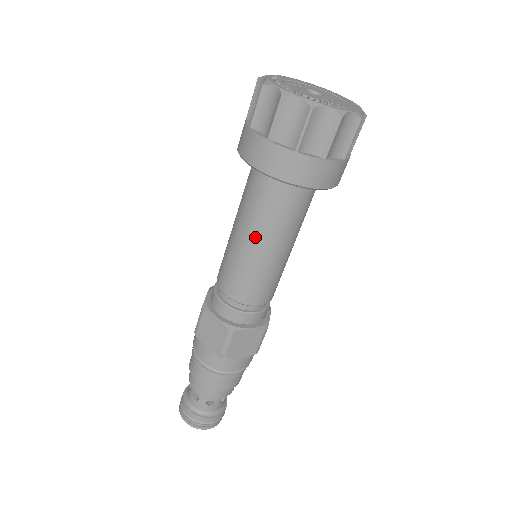
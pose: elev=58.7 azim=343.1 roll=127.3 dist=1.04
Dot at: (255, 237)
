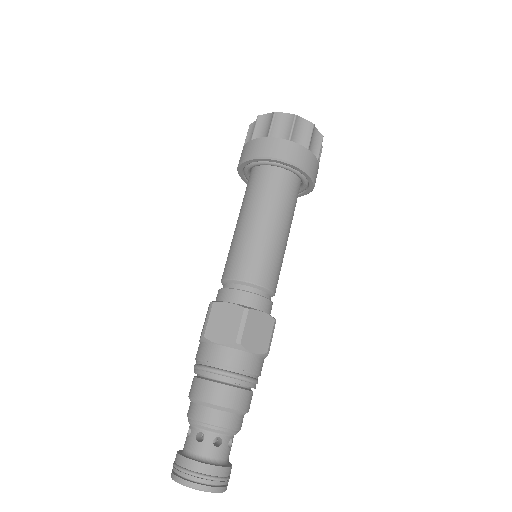
Dot at: (261, 217)
